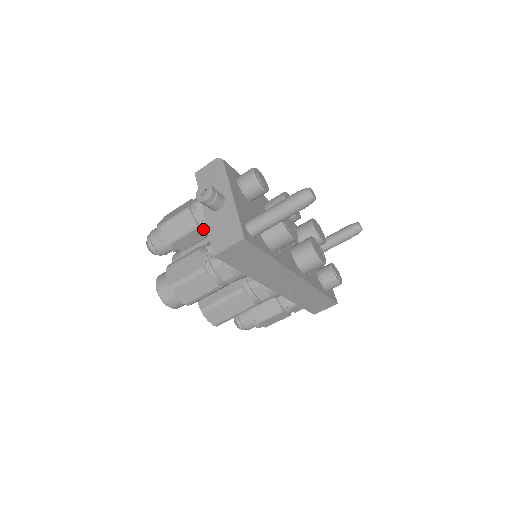
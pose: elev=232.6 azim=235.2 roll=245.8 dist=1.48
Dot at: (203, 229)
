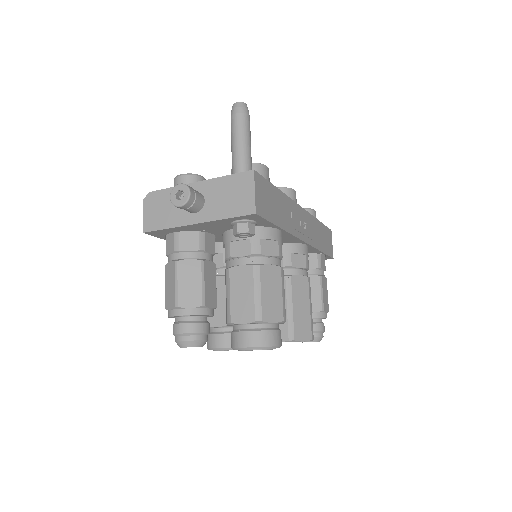
Dot at: (207, 261)
